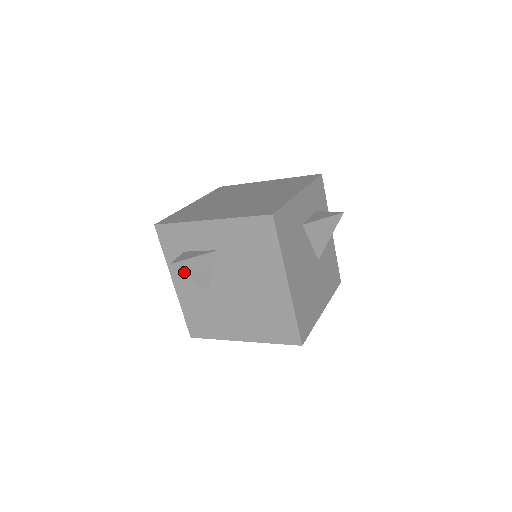
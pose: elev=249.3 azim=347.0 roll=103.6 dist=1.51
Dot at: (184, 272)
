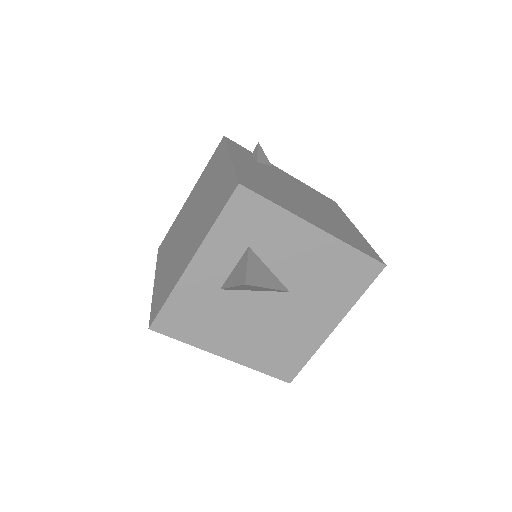
Dot at: occluded
